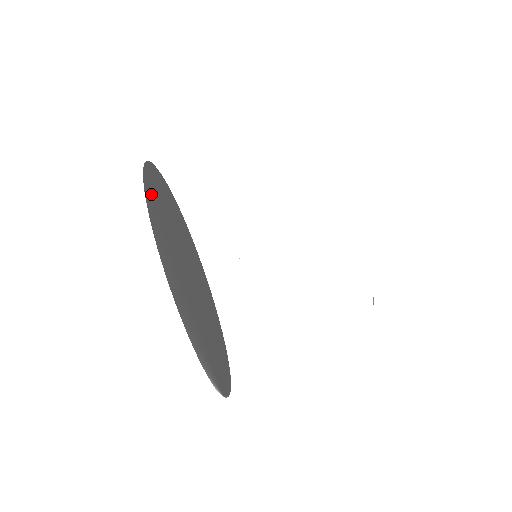
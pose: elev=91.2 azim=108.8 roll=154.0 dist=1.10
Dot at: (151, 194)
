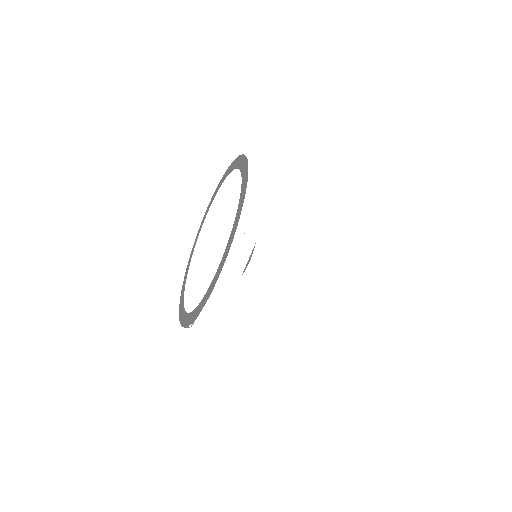
Dot at: (242, 184)
